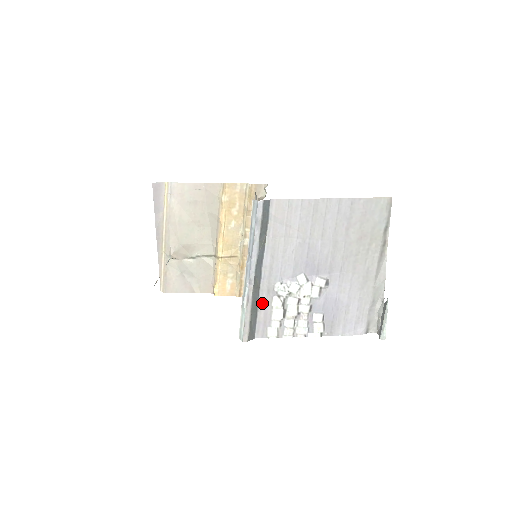
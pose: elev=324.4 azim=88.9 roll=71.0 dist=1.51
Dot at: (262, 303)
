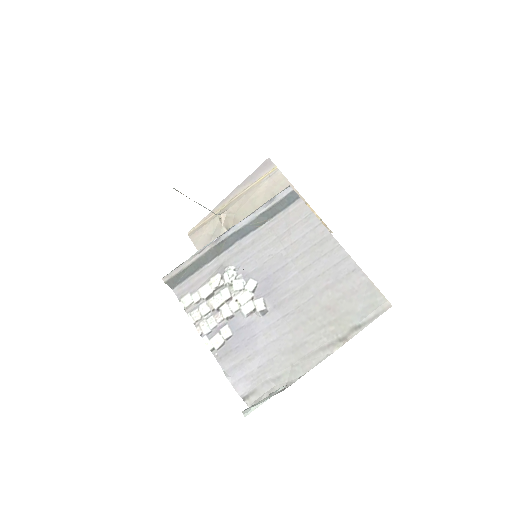
Dot at: (207, 269)
